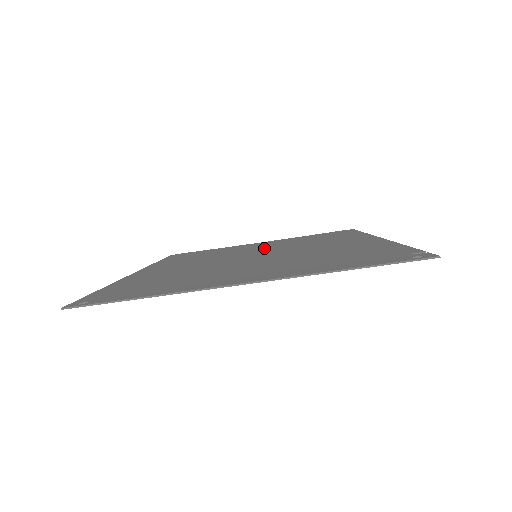
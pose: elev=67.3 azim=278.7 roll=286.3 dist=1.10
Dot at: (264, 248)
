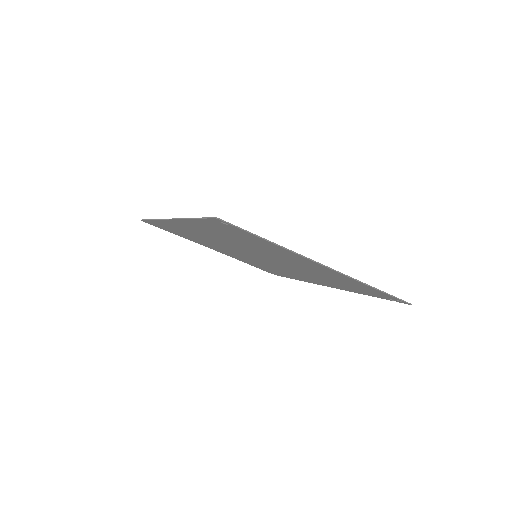
Dot at: occluded
